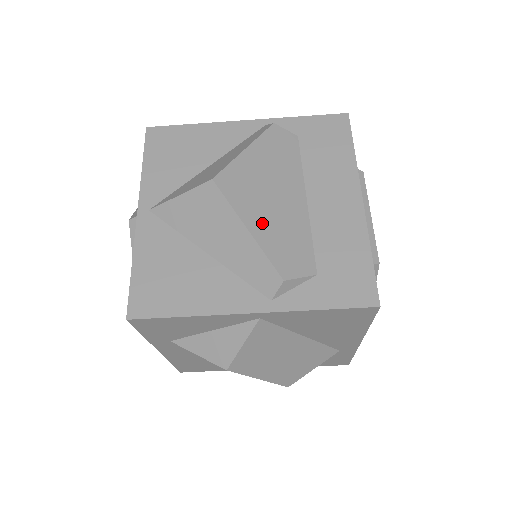
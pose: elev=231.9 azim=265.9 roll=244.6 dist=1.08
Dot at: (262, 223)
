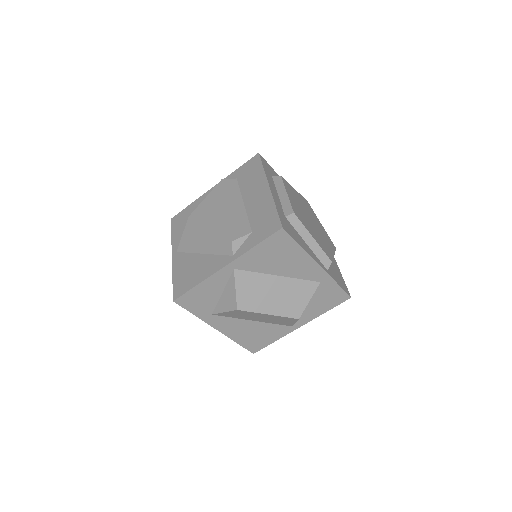
Dot at: (217, 223)
